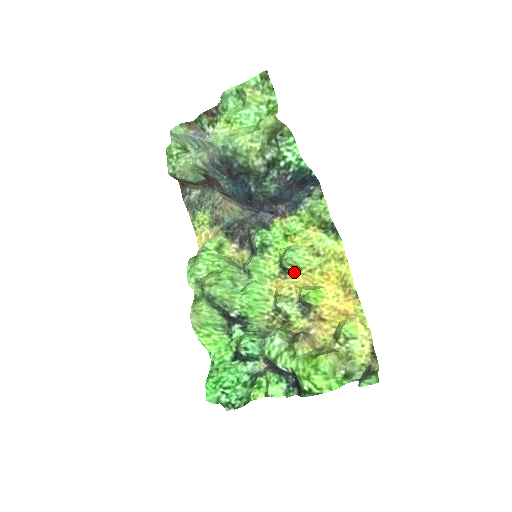
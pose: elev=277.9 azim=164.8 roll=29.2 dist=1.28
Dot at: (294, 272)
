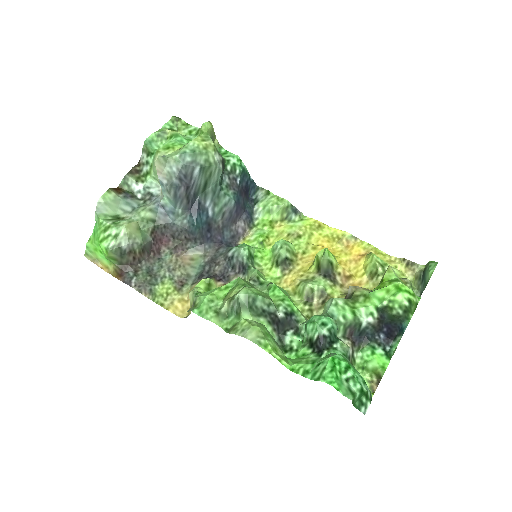
Dot at: (293, 261)
